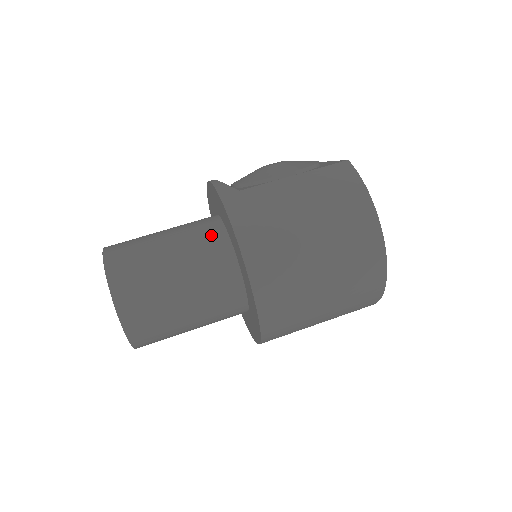
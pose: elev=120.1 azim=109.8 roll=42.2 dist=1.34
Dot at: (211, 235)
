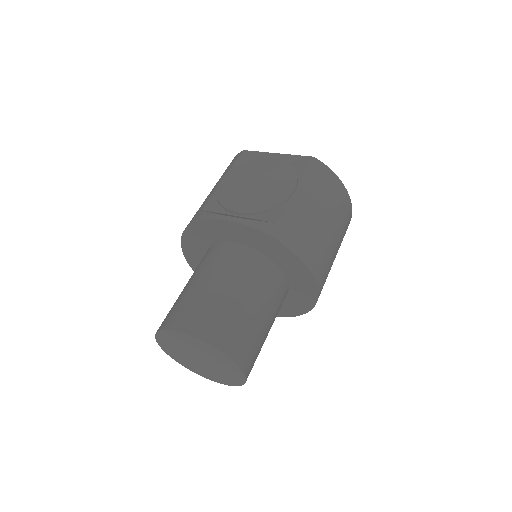
Dot at: (260, 267)
